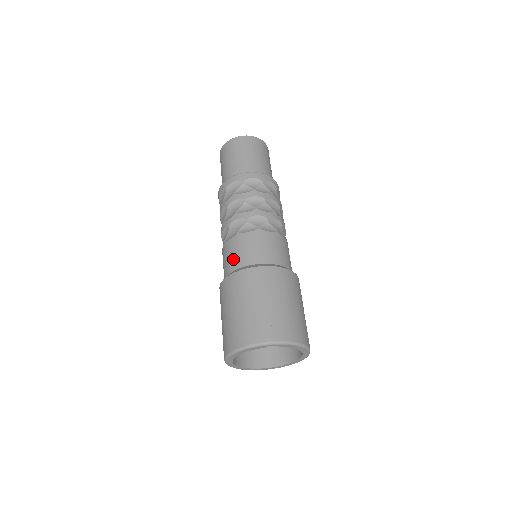
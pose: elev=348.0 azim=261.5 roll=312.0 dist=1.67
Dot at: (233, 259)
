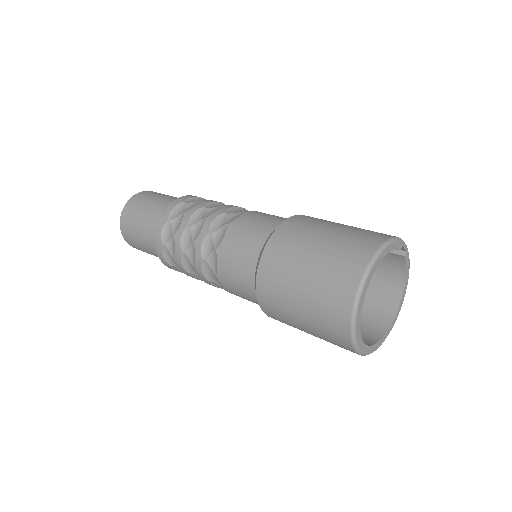
Dot at: (266, 221)
